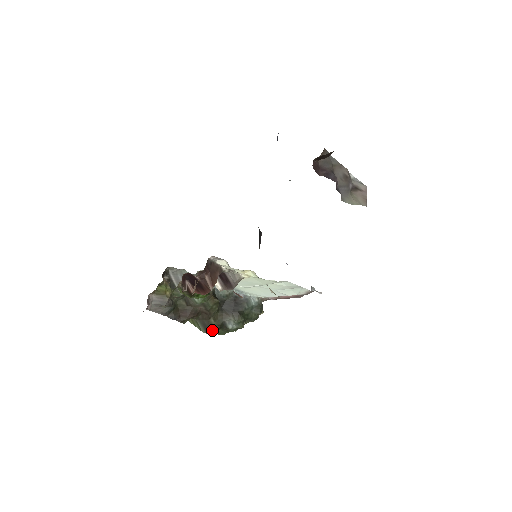
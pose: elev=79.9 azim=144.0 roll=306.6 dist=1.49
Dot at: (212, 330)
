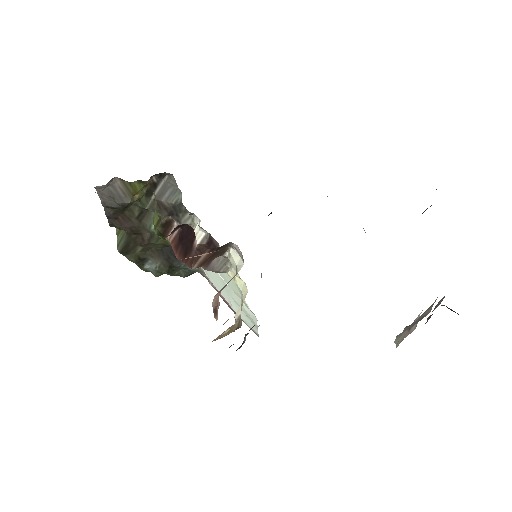
Dot at: (128, 256)
